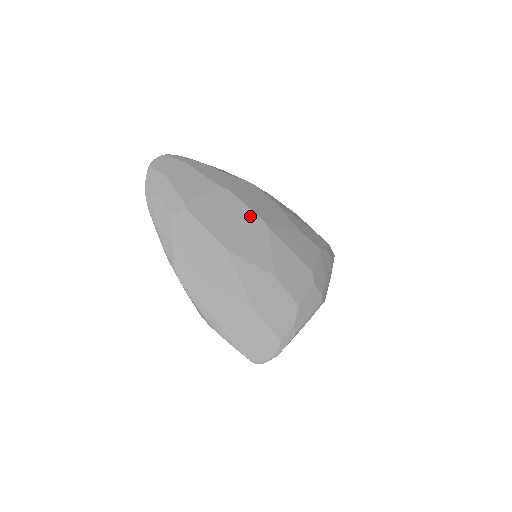
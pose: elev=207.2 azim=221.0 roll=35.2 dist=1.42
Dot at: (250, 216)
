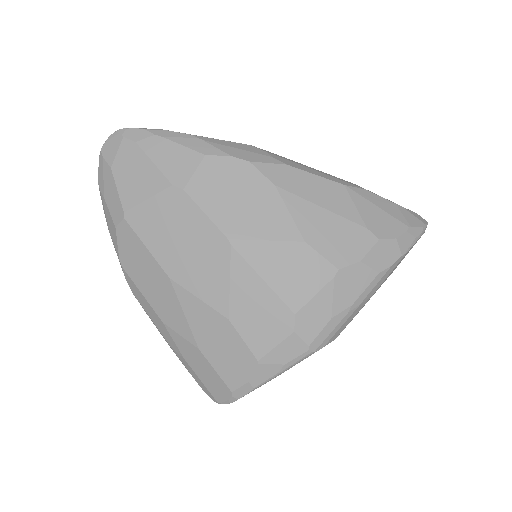
Dot at: (207, 230)
